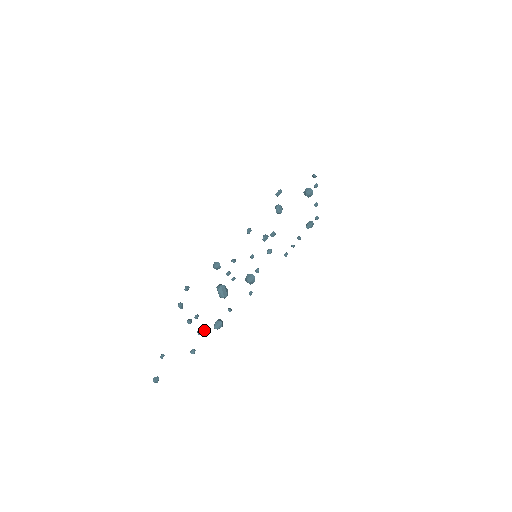
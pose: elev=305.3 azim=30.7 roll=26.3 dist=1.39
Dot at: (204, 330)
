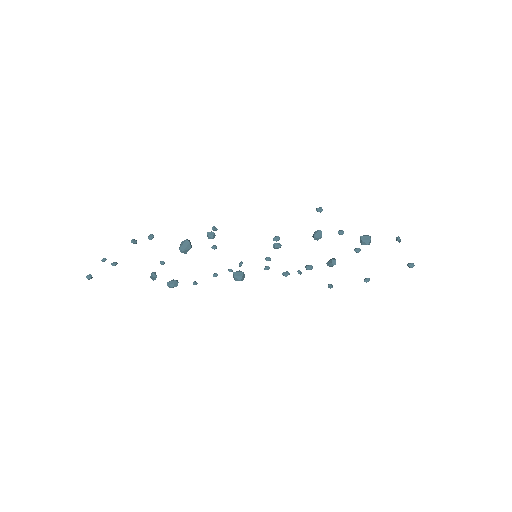
Dot at: (156, 275)
